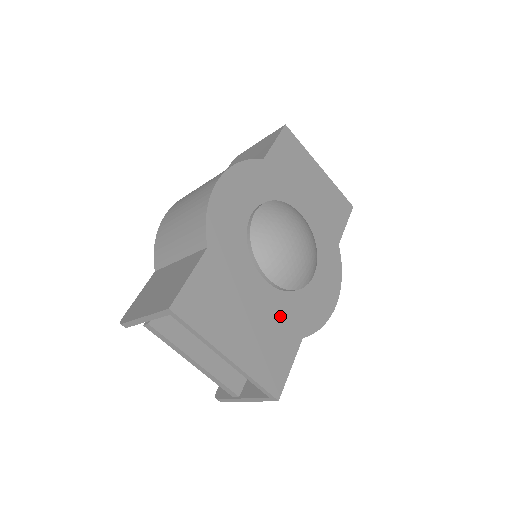
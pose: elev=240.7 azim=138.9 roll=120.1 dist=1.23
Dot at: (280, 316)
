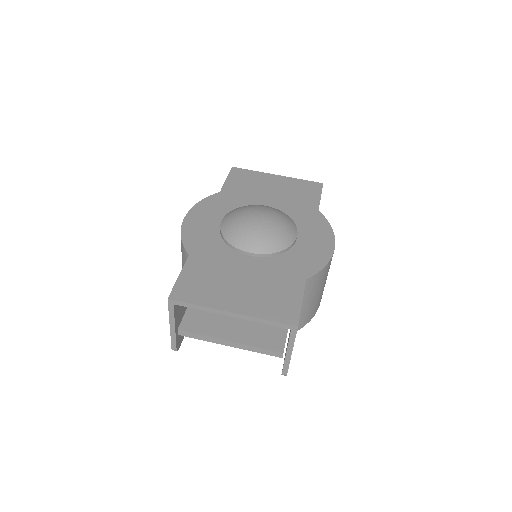
Dot at: (275, 273)
